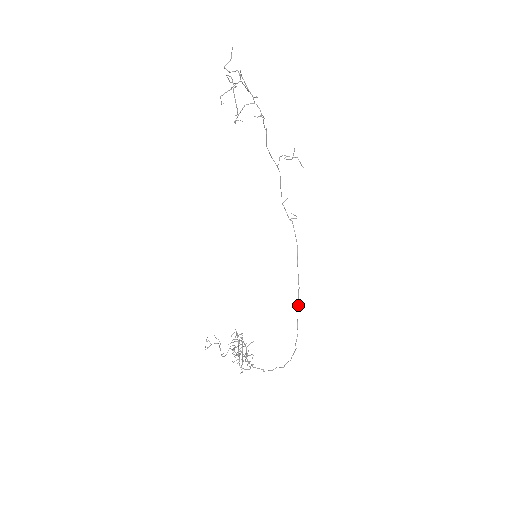
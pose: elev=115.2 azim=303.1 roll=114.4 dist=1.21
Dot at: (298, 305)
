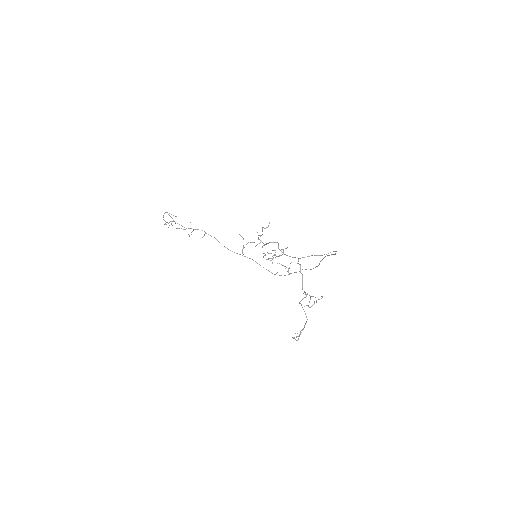
Dot at: (322, 259)
